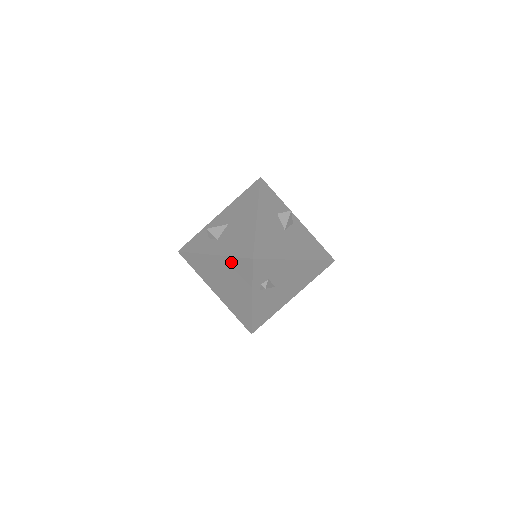
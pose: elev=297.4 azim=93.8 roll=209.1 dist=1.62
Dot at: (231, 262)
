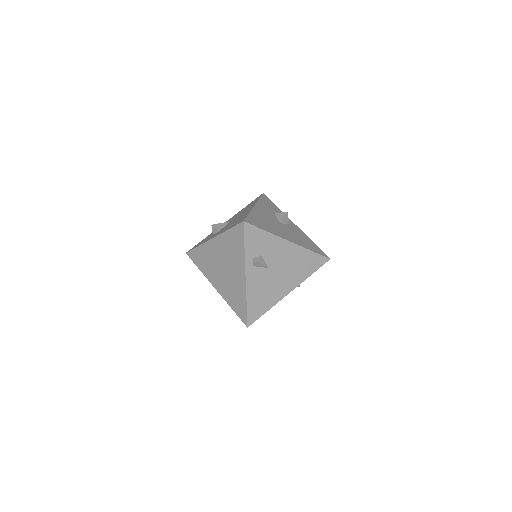
Dot at: (227, 237)
